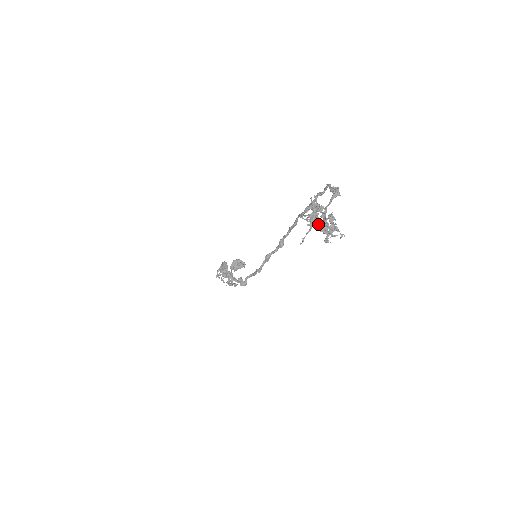
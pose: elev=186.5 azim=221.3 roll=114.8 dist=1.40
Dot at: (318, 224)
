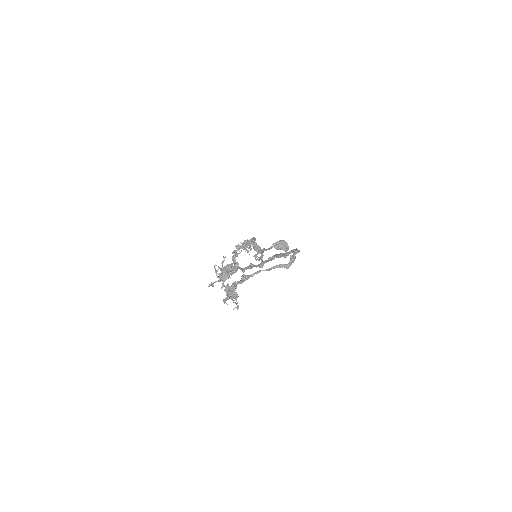
Dot at: occluded
